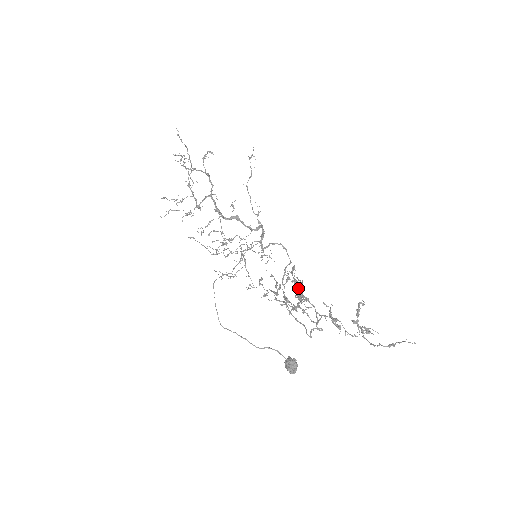
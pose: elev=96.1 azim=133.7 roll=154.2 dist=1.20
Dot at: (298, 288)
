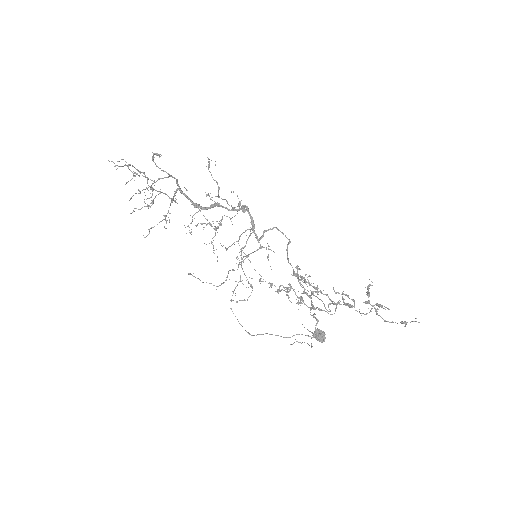
Dot at: occluded
